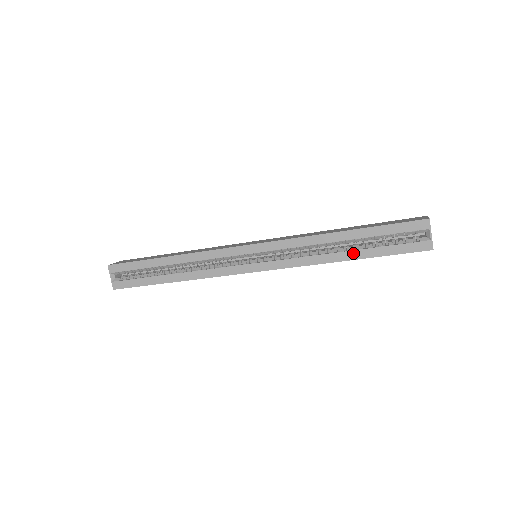
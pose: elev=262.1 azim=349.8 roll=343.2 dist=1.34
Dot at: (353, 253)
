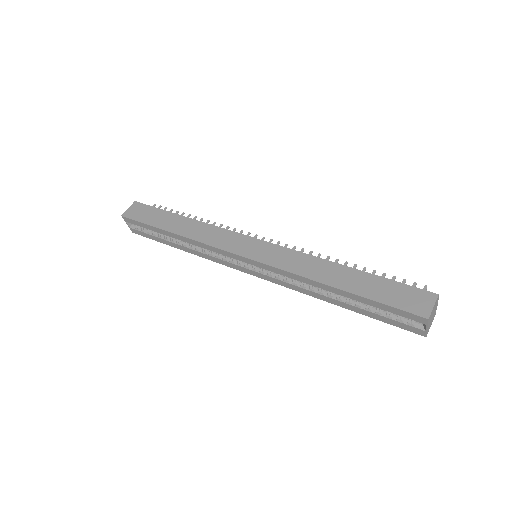
Dot at: (345, 305)
